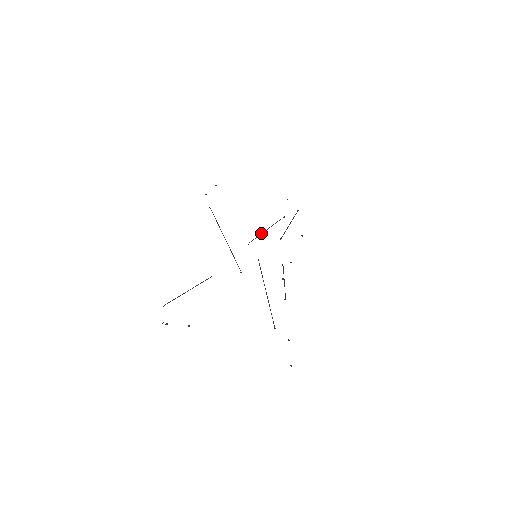
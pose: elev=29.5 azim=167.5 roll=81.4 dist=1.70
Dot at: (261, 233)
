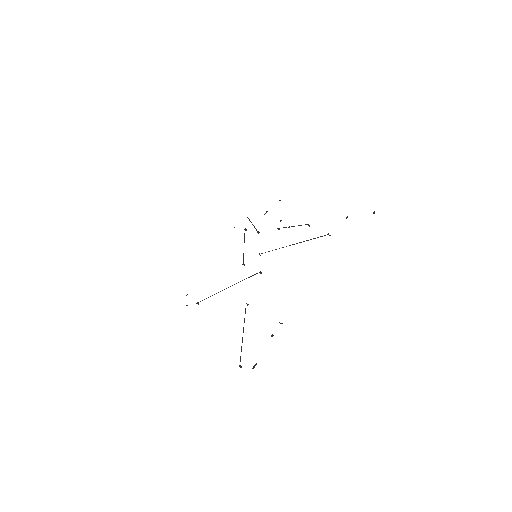
Dot at: occluded
